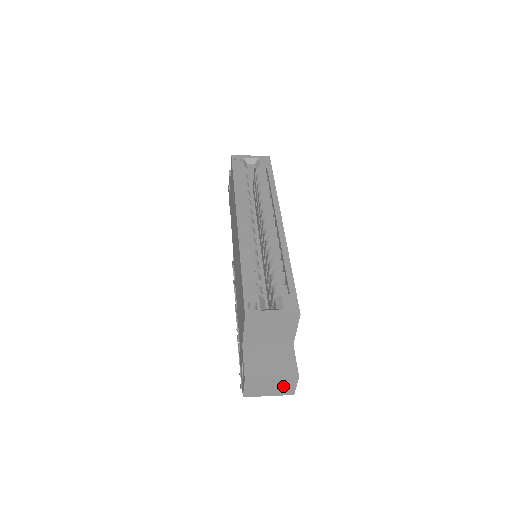
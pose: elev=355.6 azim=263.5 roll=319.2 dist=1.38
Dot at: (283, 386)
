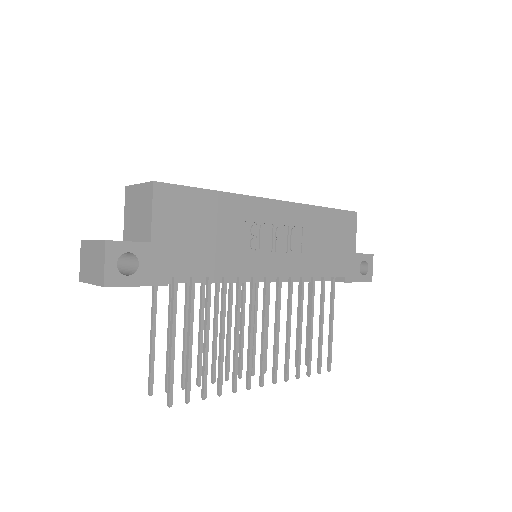
Dot at: (98, 261)
